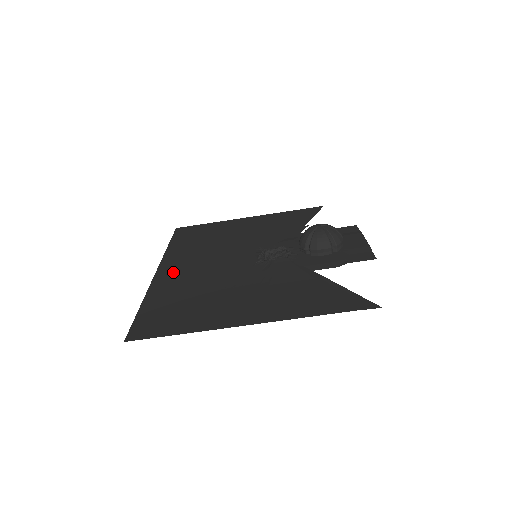
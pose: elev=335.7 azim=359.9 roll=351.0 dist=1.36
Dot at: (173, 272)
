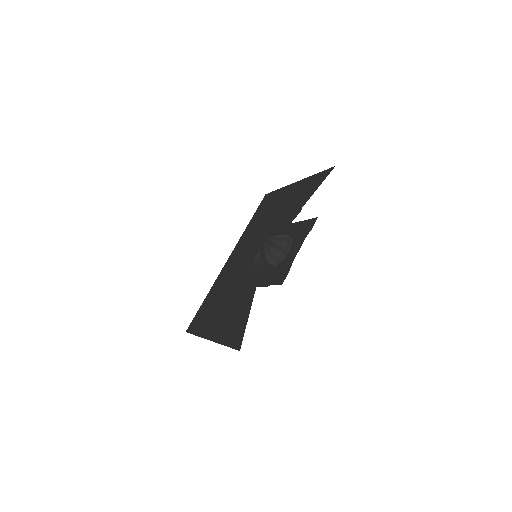
Dot at: (229, 264)
